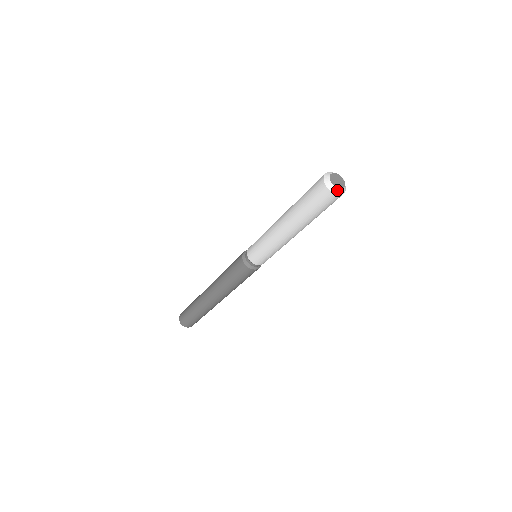
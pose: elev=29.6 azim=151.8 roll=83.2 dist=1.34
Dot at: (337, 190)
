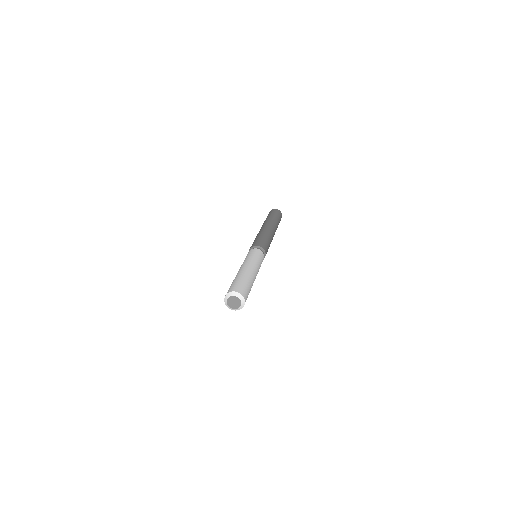
Dot at: (238, 309)
